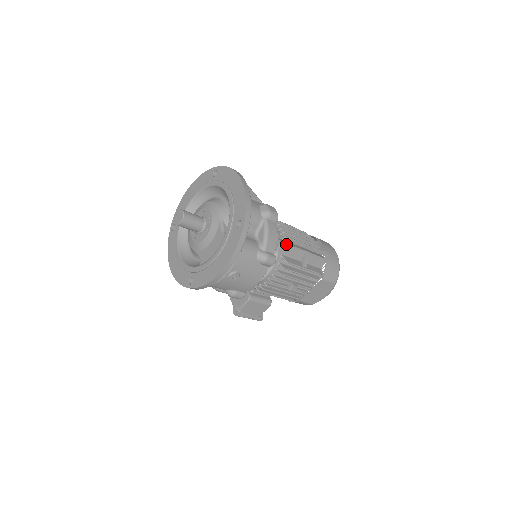
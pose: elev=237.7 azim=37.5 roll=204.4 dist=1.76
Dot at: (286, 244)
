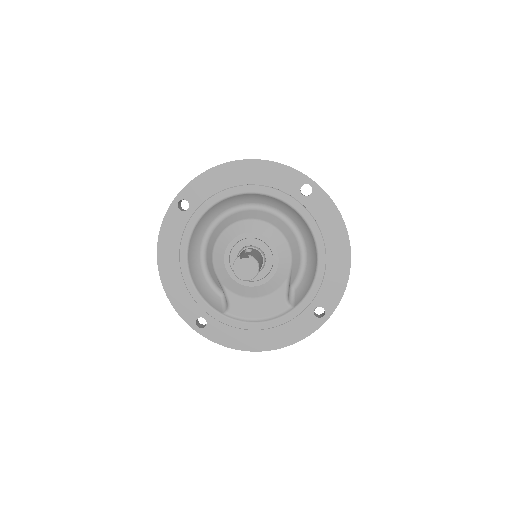
Dot at: occluded
